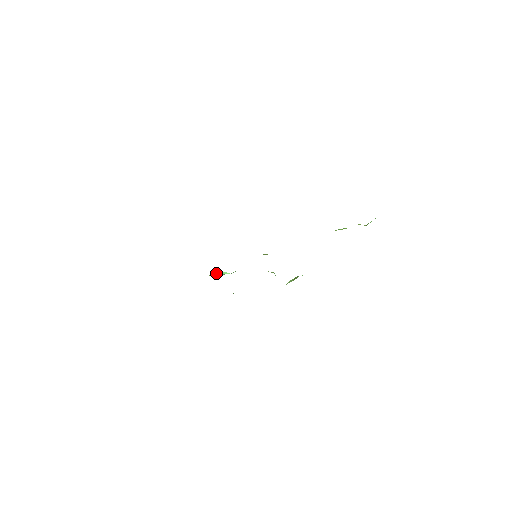
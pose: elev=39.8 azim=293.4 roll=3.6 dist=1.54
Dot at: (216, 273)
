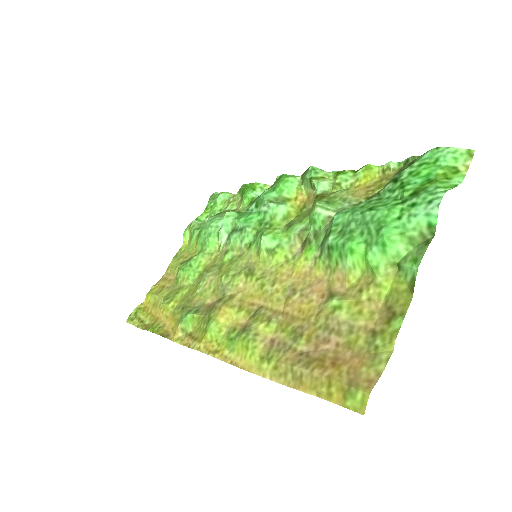
Dot at: (222, 242)
